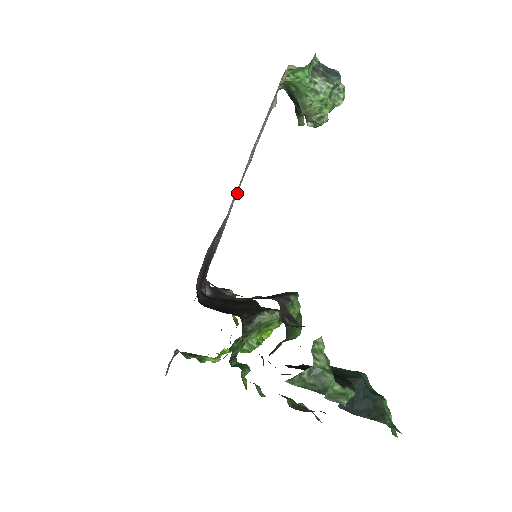
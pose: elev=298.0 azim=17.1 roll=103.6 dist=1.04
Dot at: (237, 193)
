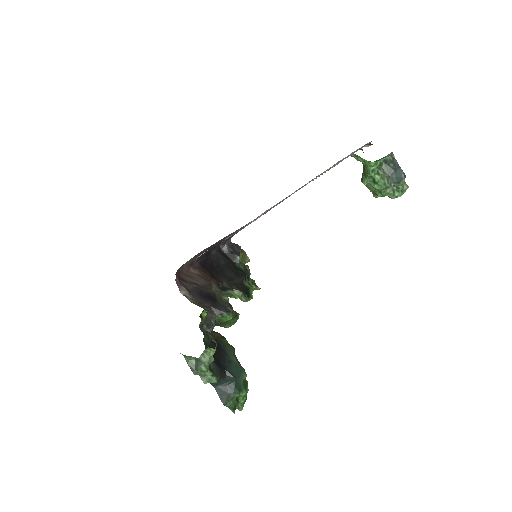
Dot at: occluded
